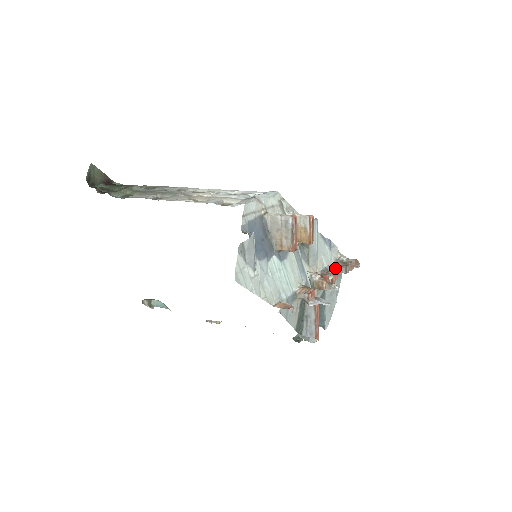
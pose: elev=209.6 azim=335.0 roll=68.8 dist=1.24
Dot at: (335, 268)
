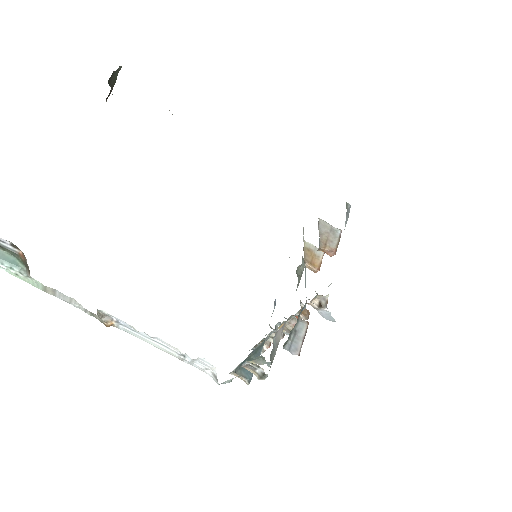
Dot at: occluded
